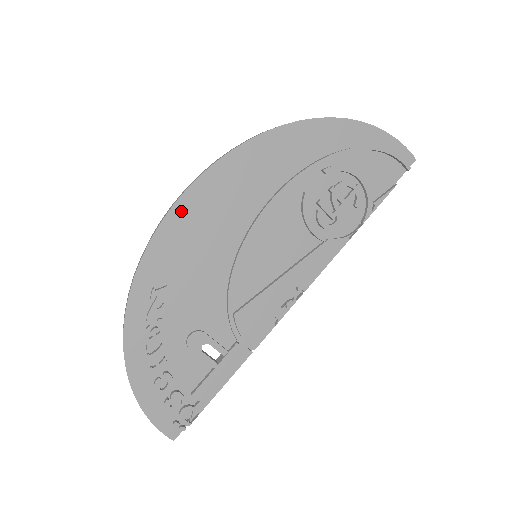
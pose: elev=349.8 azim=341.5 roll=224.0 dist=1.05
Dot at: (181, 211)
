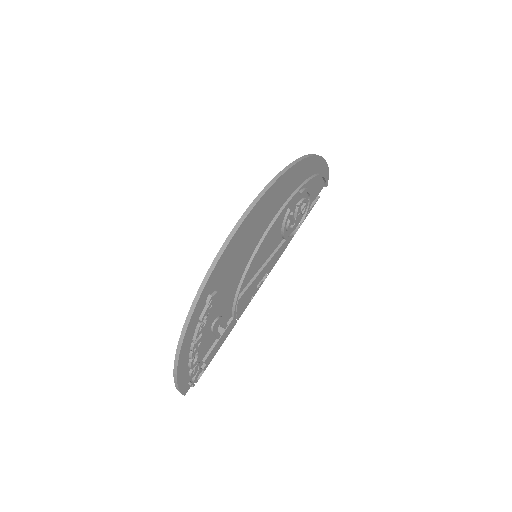
Dot at: (238, 234)
